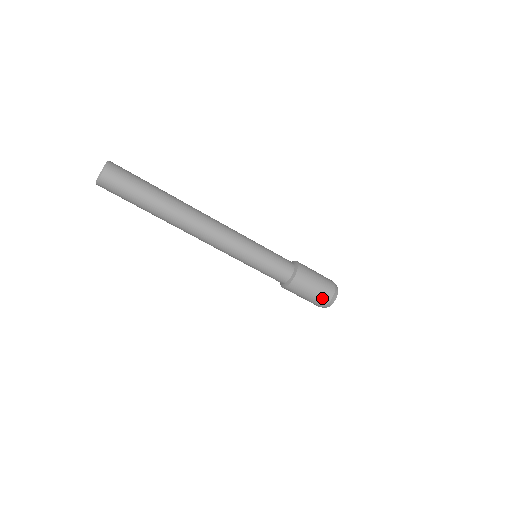
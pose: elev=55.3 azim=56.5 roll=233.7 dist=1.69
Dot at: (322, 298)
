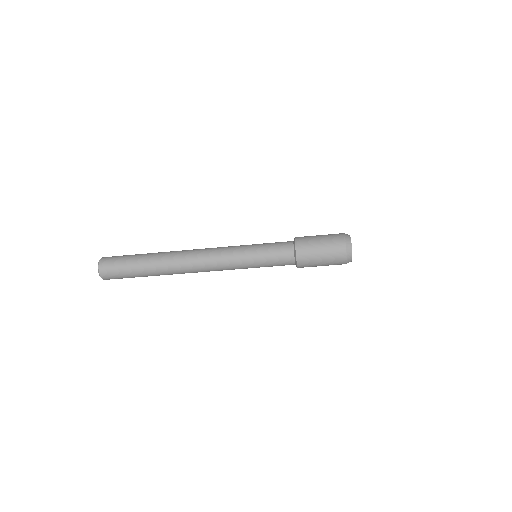
Dot at: (336, 247)
